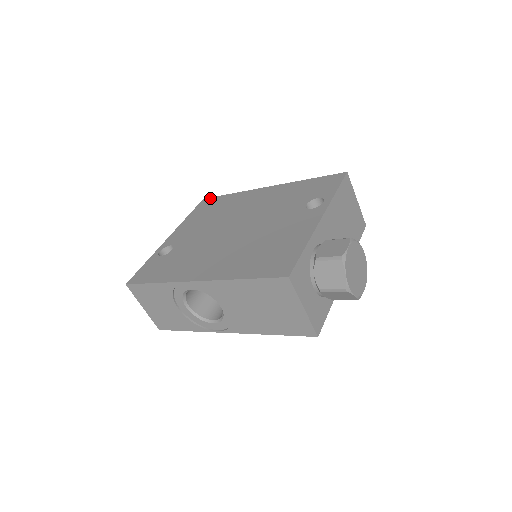
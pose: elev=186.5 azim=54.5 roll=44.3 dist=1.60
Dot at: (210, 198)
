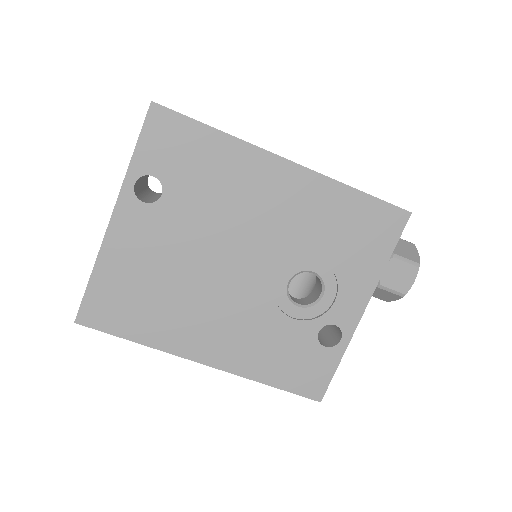
Dot at: occluded
